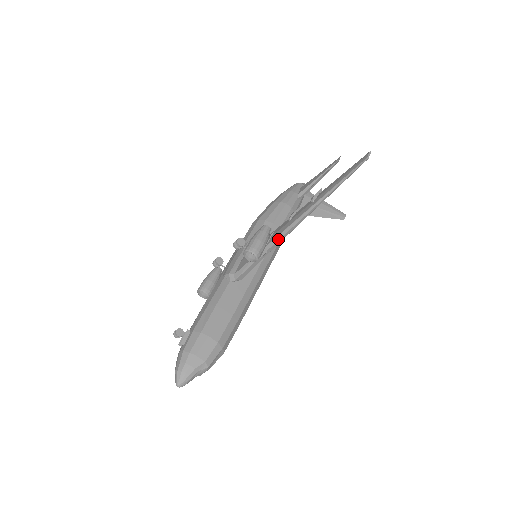
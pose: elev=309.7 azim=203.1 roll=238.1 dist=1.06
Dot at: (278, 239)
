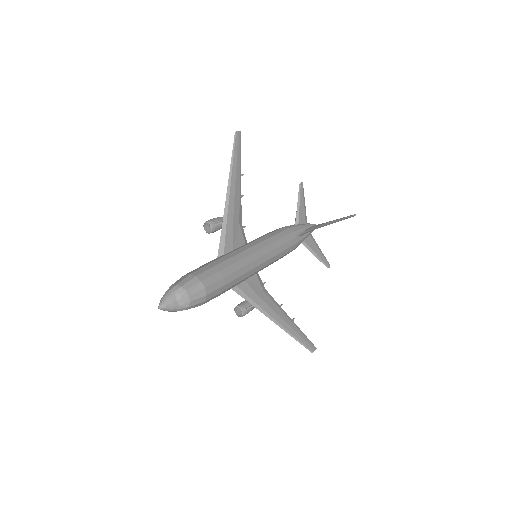
Dot at: (224, 210)
